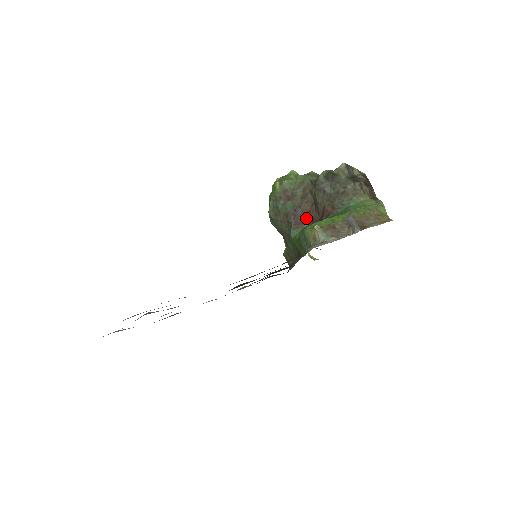
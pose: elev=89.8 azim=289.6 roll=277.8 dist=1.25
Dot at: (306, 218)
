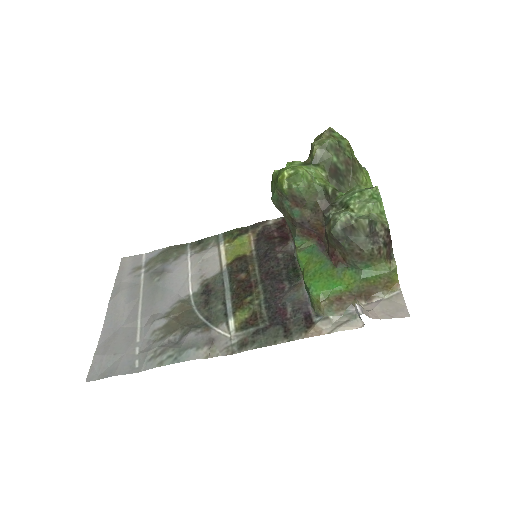
Dot at: (313, 233)
